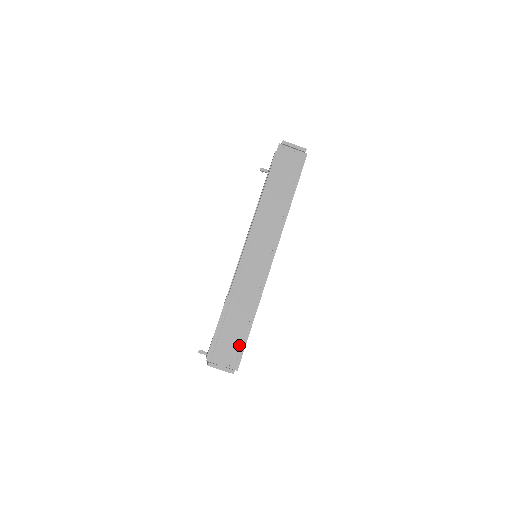
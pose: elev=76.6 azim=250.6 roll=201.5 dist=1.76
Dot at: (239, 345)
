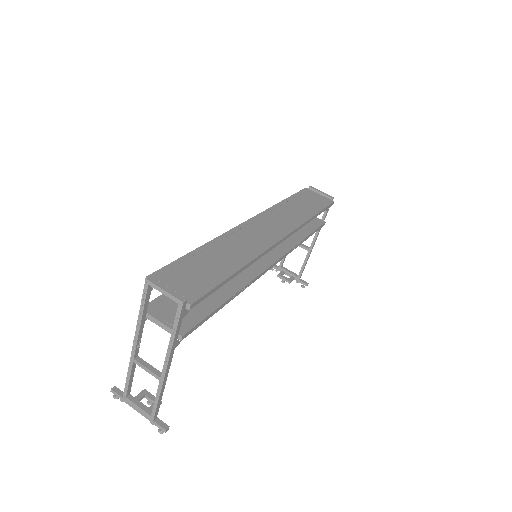
Dot at: (206, 282)
